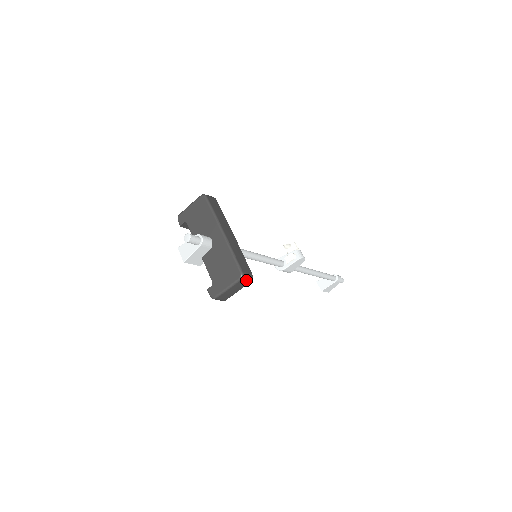
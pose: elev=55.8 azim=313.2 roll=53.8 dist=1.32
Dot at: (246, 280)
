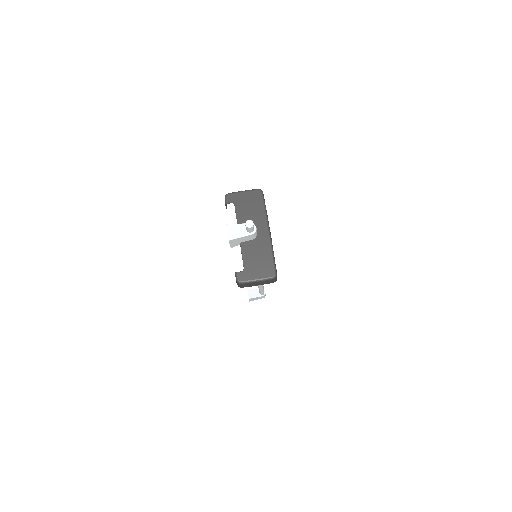
Dot at: (274, 280)
